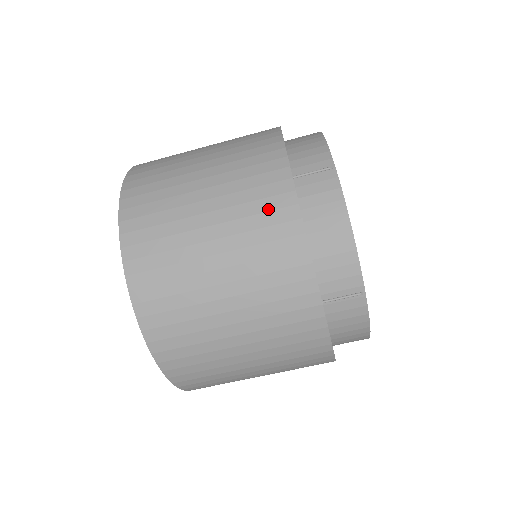
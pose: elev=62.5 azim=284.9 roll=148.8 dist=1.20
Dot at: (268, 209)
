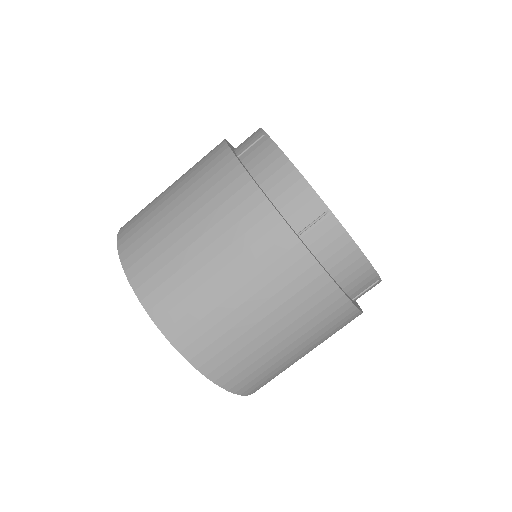
Dot at: (219, 179)
